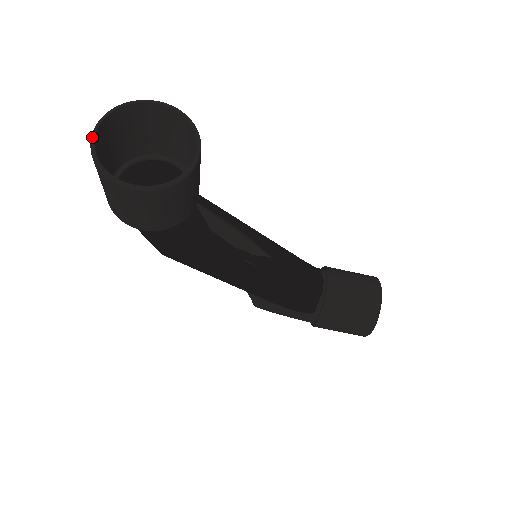
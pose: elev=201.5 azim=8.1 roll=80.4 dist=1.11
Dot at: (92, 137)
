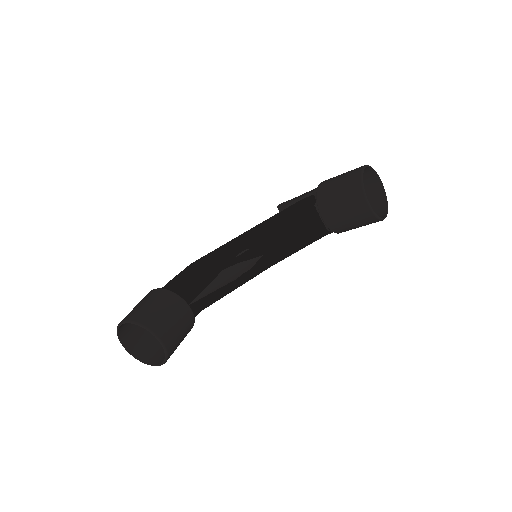
Dot at: occluded
